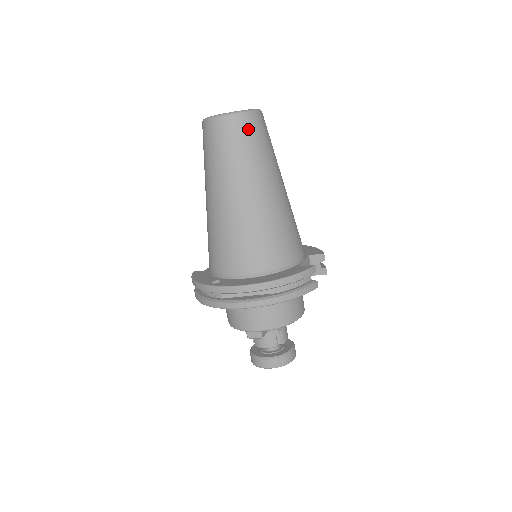
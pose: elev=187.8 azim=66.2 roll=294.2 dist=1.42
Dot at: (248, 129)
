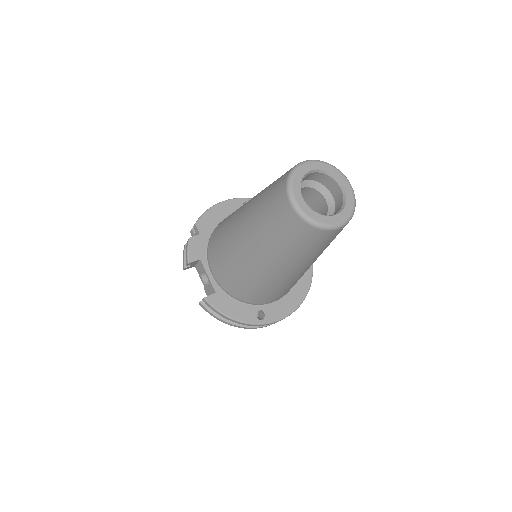
Dot at: occluded
